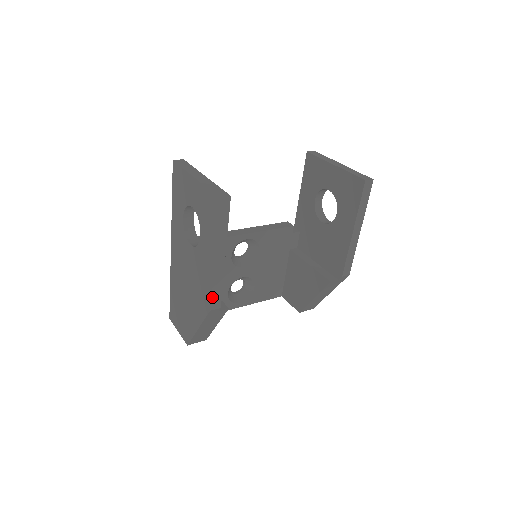
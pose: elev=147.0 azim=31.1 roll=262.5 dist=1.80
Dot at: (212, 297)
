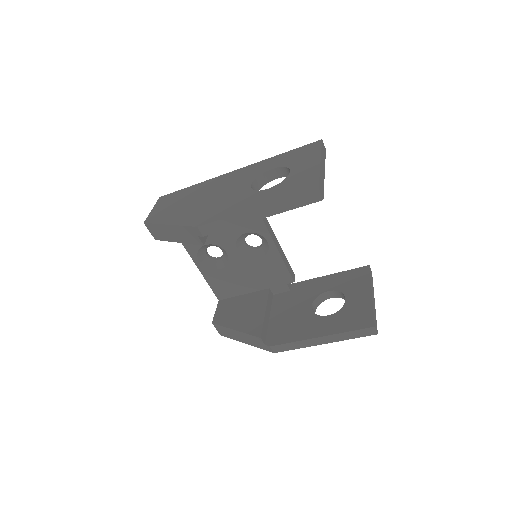
Dot at: (212, 223)
